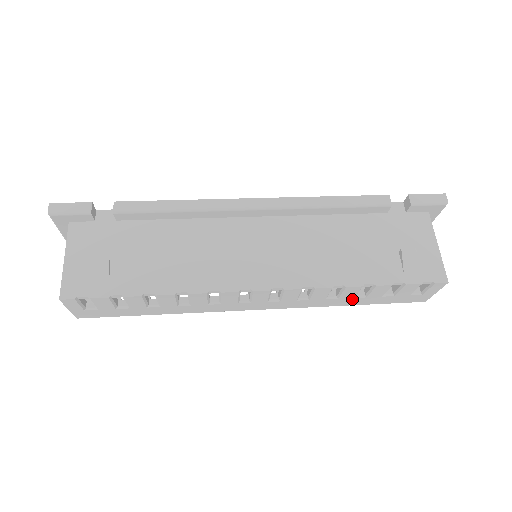
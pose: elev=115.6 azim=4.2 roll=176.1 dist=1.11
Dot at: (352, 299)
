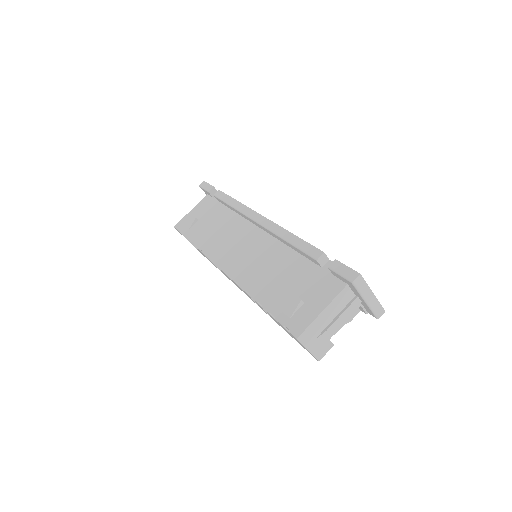
Dot at: occluded
